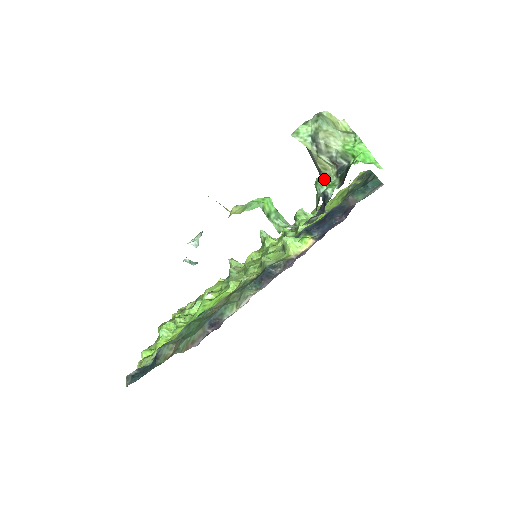
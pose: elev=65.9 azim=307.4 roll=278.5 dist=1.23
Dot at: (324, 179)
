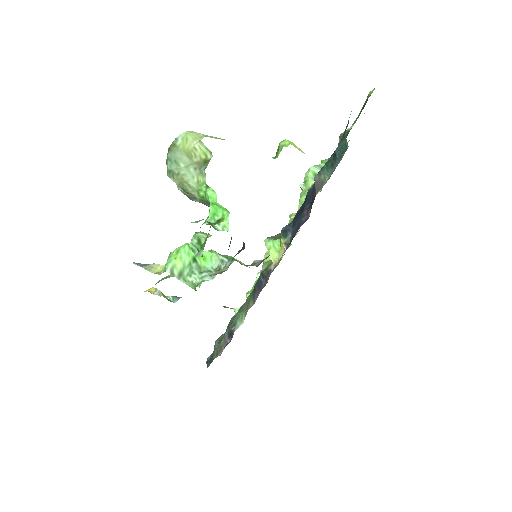
Dot at: (194, 240)
